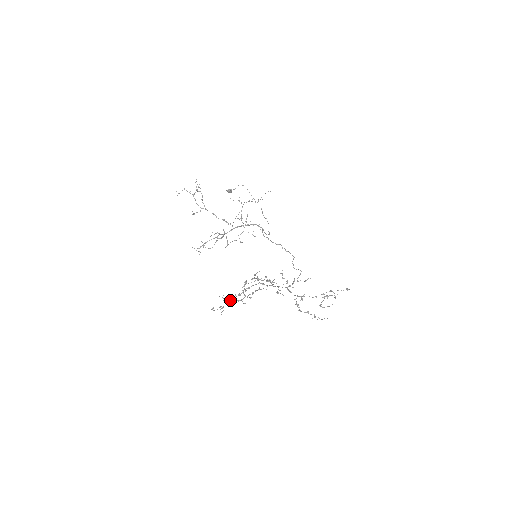
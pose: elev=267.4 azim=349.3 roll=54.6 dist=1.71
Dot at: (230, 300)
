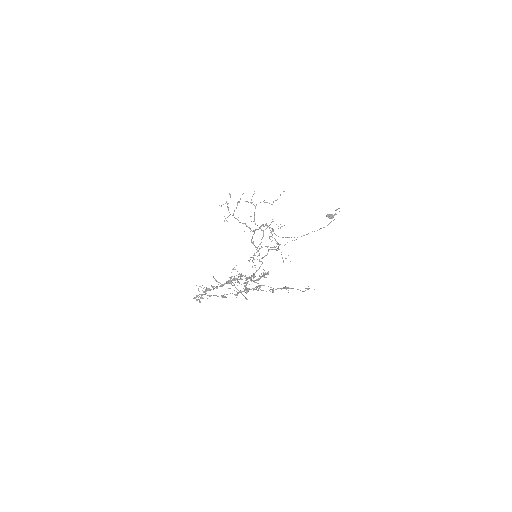
Dot at: (206, 291)
